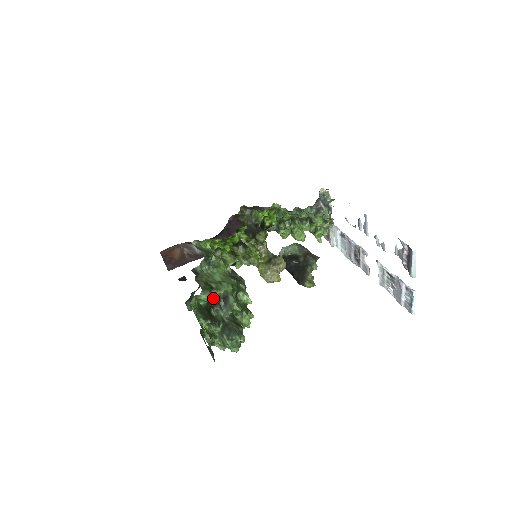
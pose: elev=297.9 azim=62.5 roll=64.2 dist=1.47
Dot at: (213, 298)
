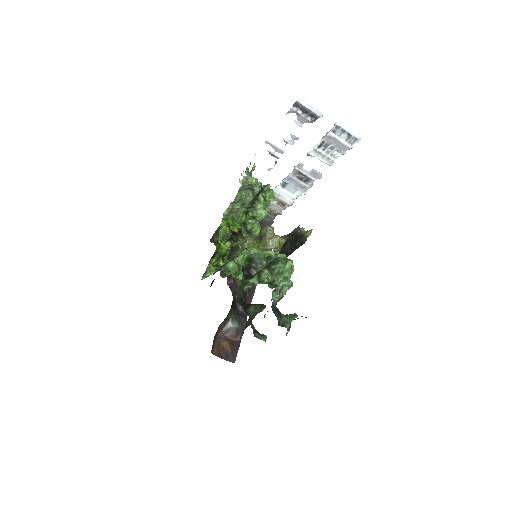
Dot at: (243, 268)
